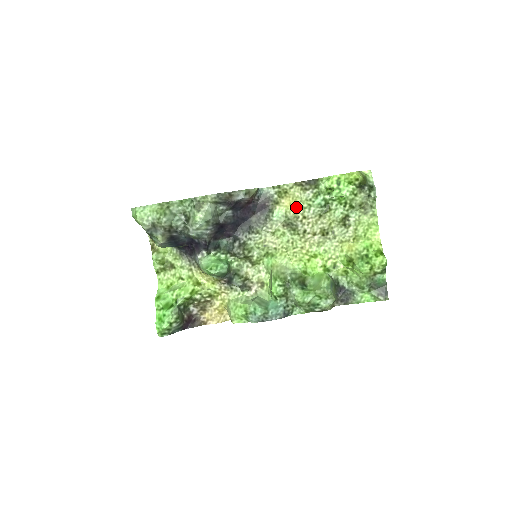
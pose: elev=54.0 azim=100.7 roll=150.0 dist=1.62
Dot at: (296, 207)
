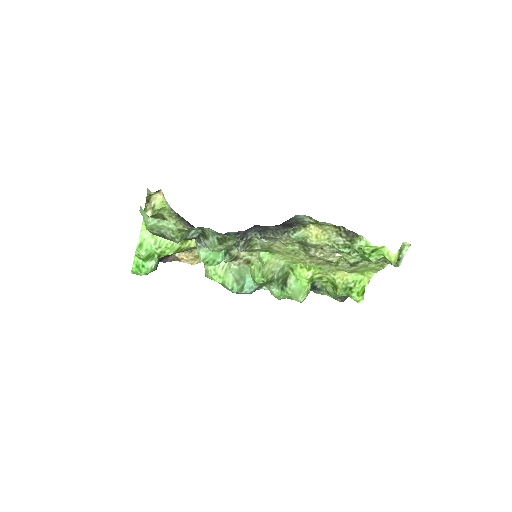
Dot at: (320, 242)
